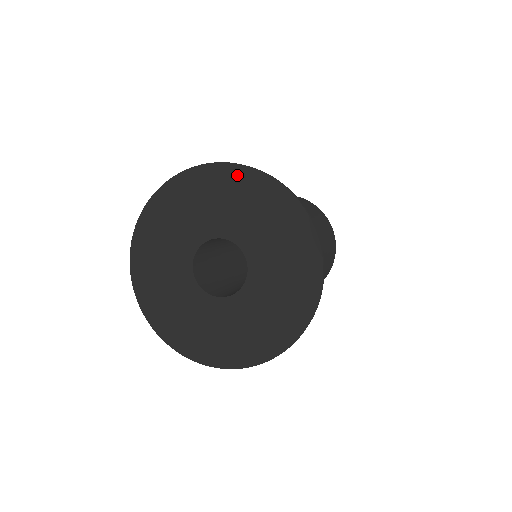
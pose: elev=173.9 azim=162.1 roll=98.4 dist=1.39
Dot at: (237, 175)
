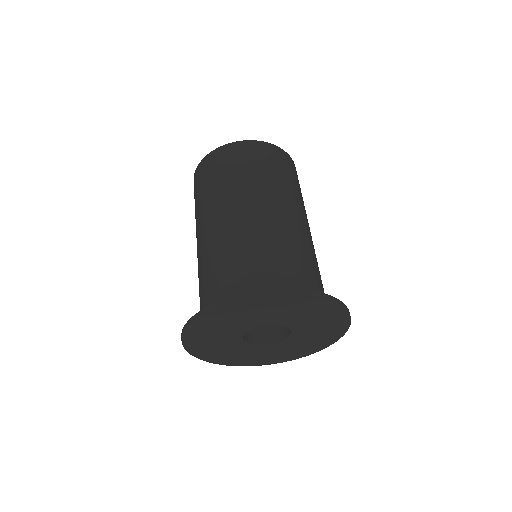
Dot at: (239, 305)
